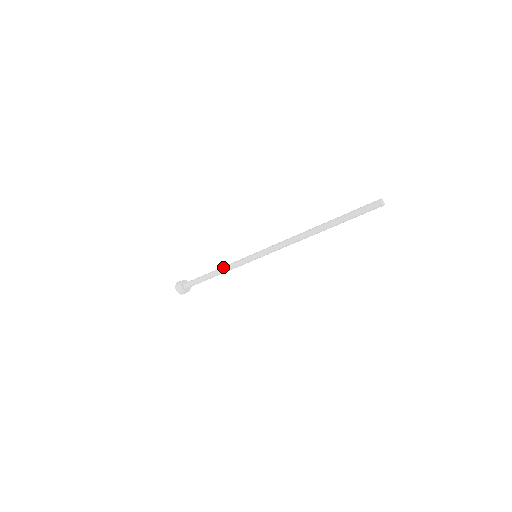
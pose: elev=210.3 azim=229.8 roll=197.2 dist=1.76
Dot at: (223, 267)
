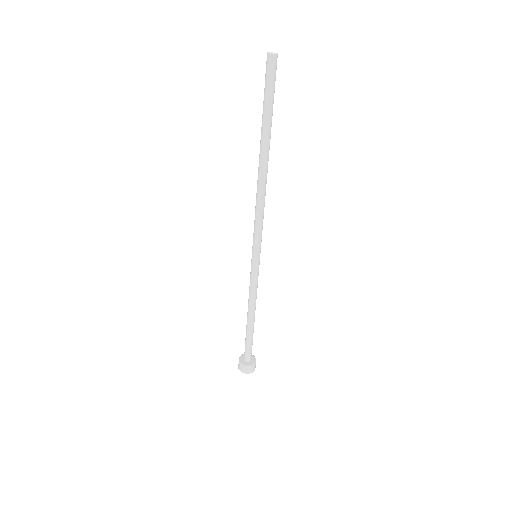
Dot at: (248, 301)
